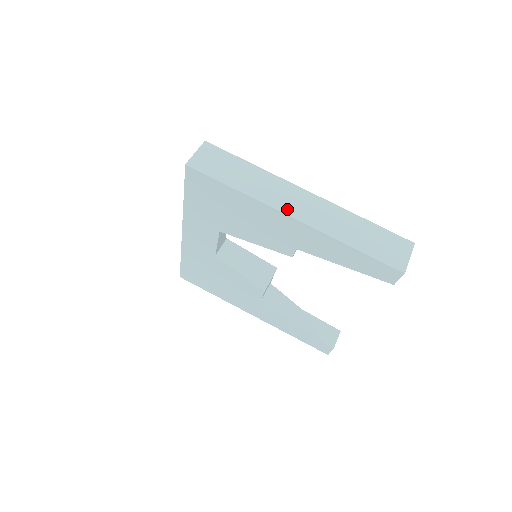
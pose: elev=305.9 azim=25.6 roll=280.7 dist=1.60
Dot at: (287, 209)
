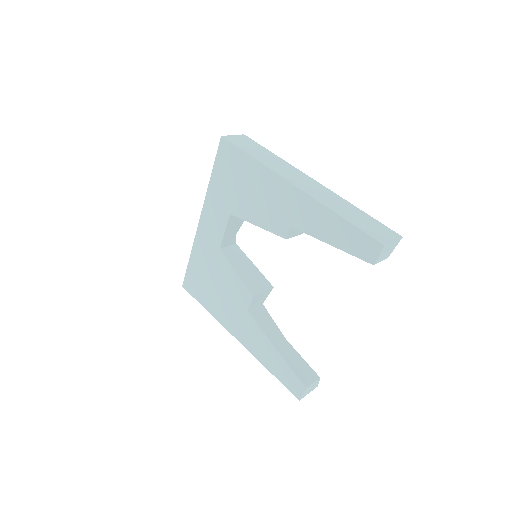
Dot at: (292, 180)
